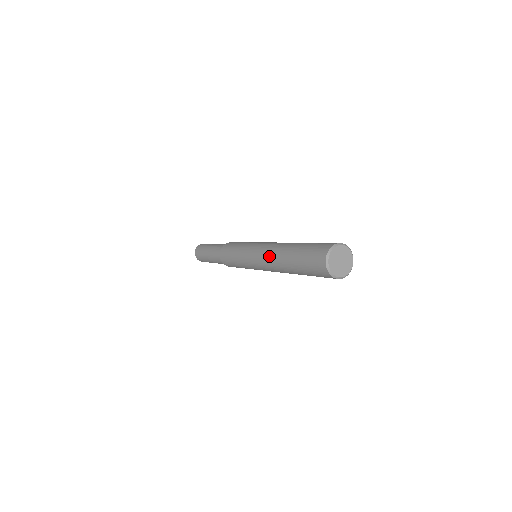
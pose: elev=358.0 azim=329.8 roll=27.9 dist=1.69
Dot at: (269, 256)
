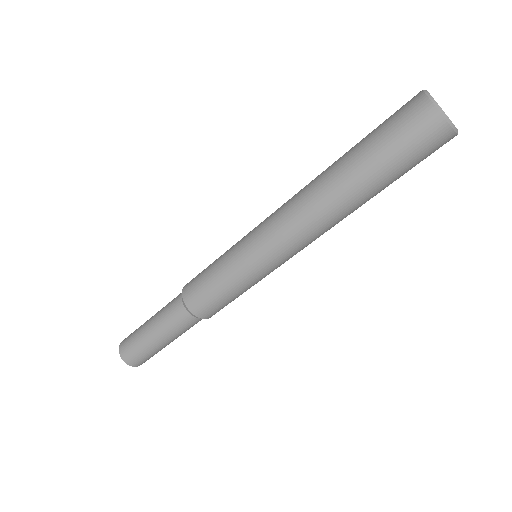
Dot at: occluded
